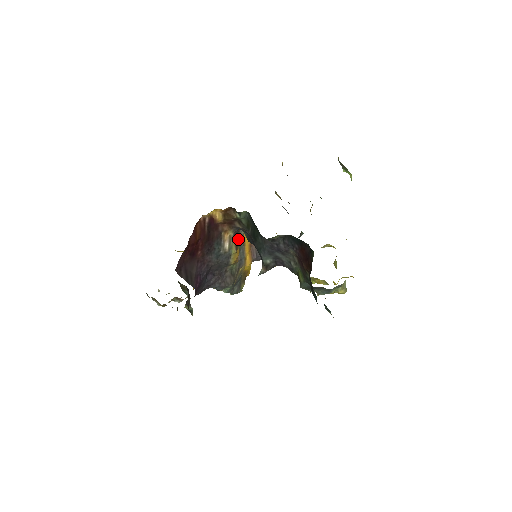
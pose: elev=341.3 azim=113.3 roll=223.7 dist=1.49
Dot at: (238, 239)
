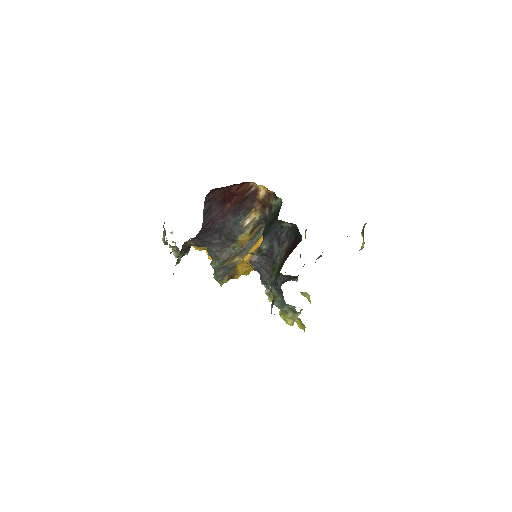
Dot at: (257, 229)
